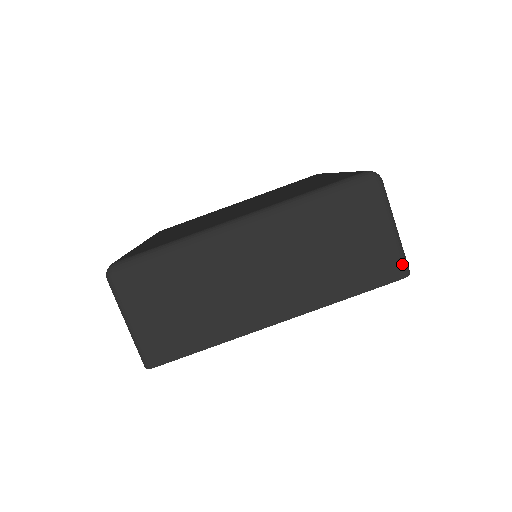
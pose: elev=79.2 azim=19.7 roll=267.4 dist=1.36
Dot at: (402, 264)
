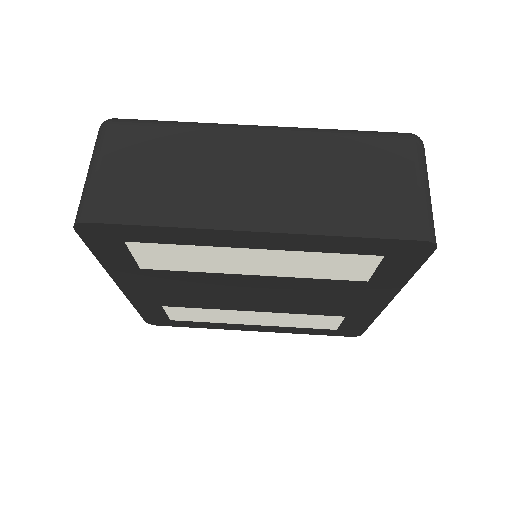
Dot at: (429, 226)
